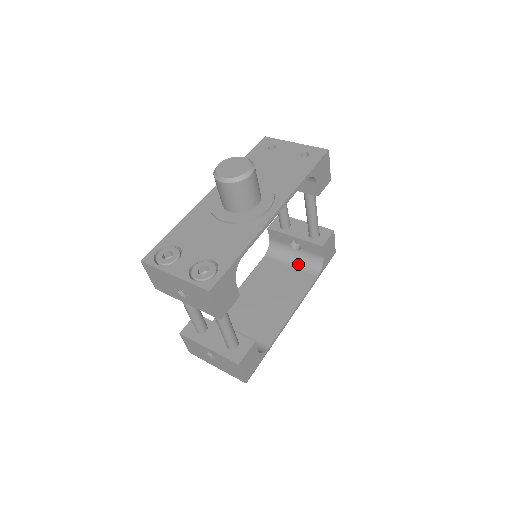
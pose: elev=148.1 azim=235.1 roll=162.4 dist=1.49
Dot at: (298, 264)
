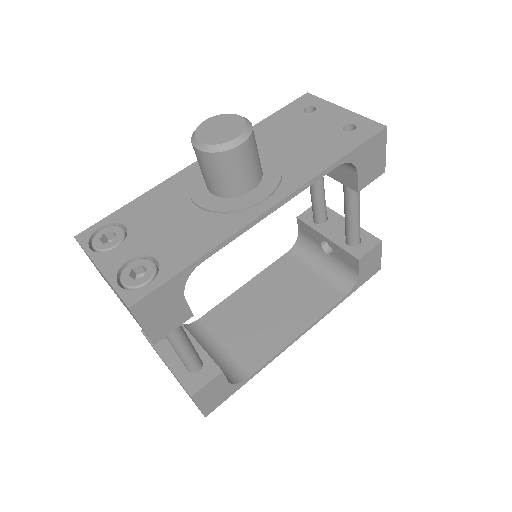
Dot at: (325, 273)
